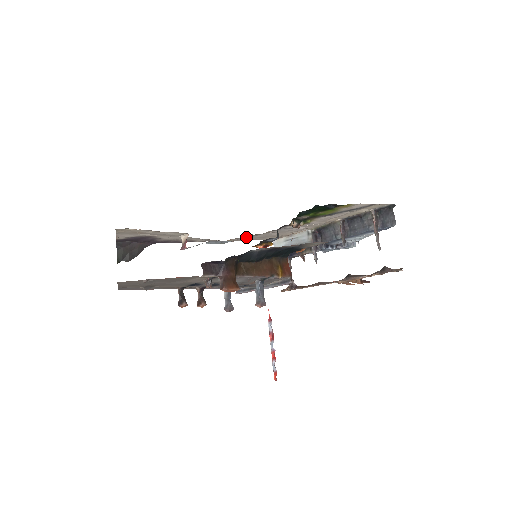
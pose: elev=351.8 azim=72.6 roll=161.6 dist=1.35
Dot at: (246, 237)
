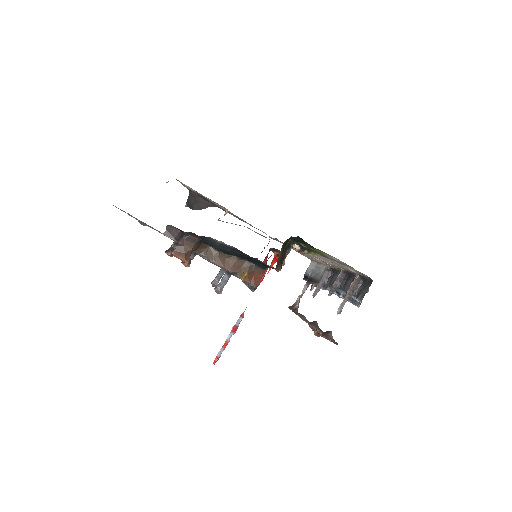
Dot at: occluded
